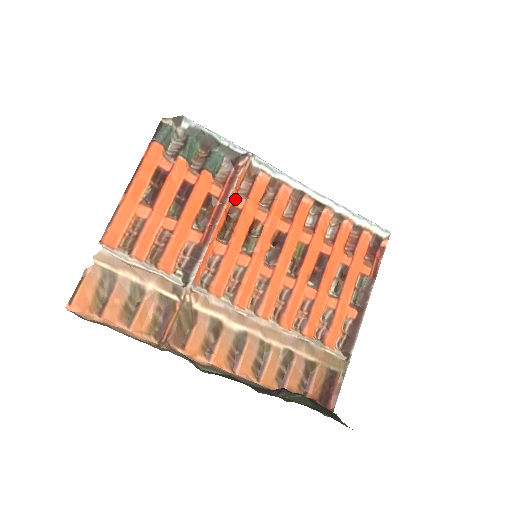
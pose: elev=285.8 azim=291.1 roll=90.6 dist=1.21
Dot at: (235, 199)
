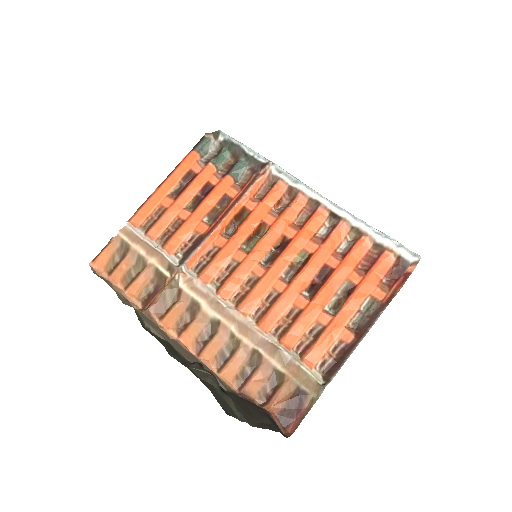
Dot at: (248, 202)
